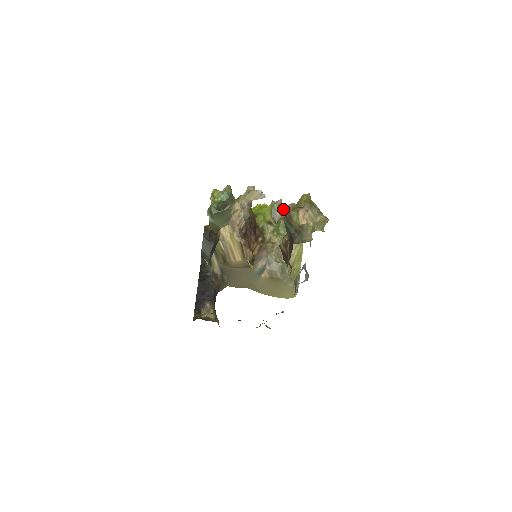
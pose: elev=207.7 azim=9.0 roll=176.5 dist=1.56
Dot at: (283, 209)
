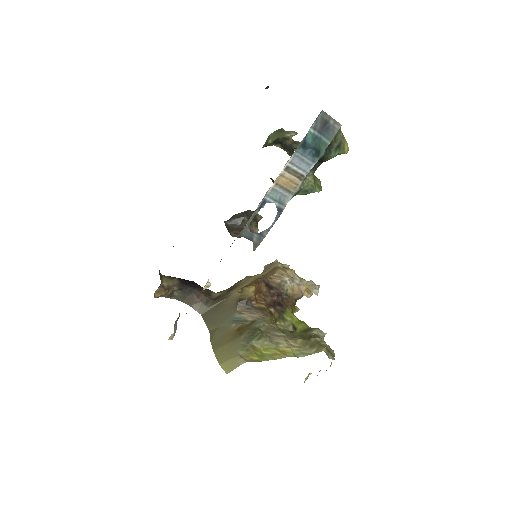
Dot at: occluded
